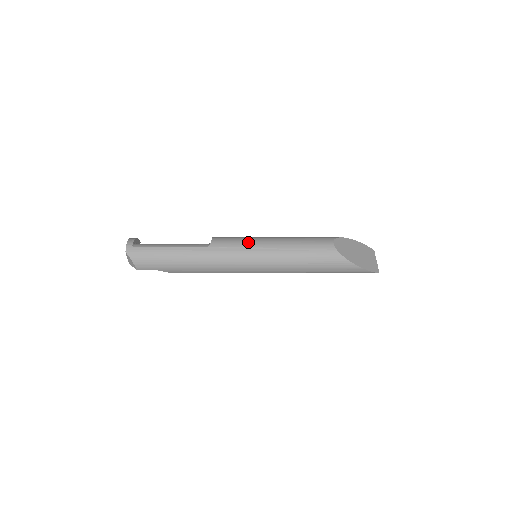
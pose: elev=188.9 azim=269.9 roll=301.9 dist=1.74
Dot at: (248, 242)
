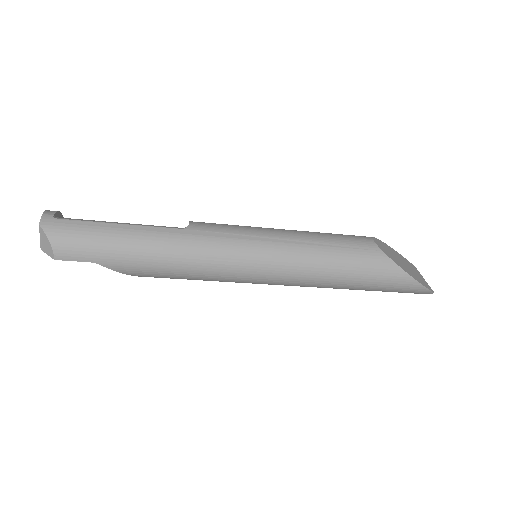
Dot at: (248, 228)
